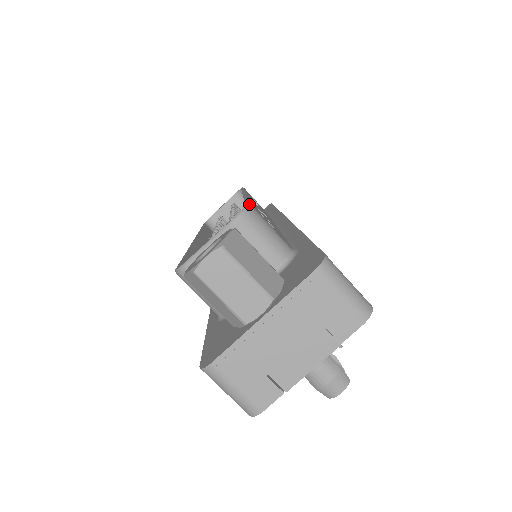
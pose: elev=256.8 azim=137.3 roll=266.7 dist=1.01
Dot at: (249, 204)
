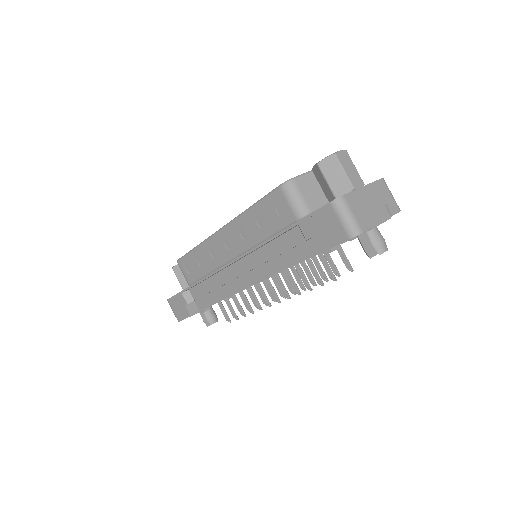
Dot at: occluded
